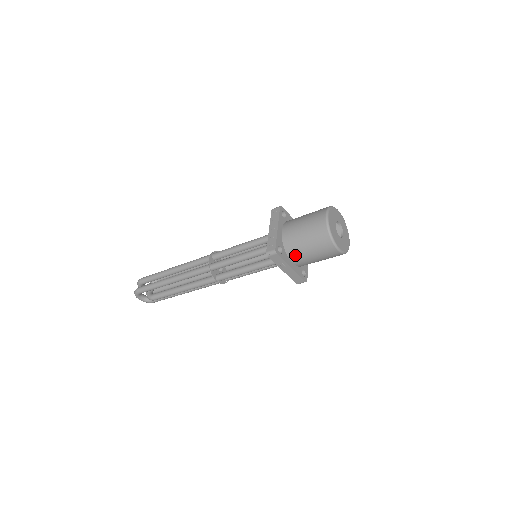
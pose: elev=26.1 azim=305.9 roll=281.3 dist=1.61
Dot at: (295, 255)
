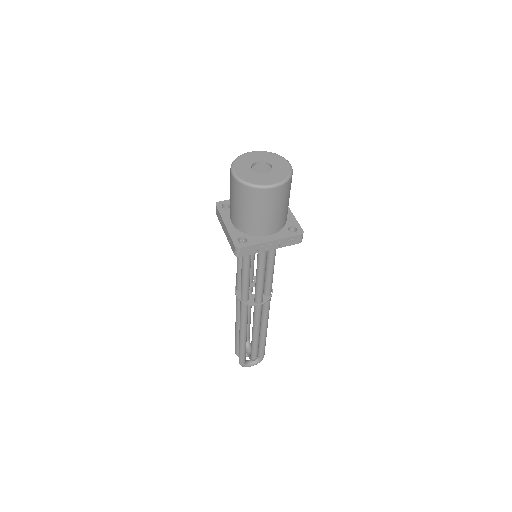
Dot at: (258, 229)
